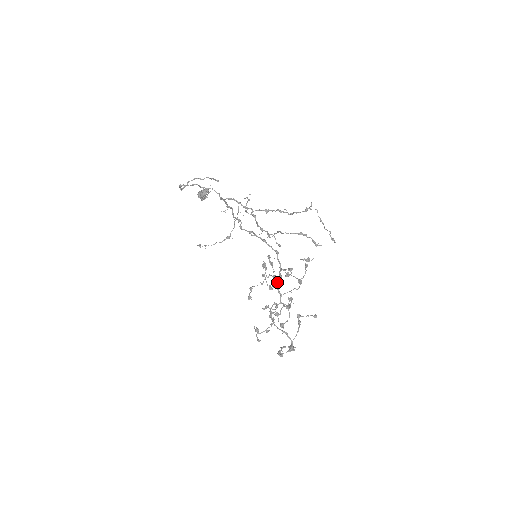
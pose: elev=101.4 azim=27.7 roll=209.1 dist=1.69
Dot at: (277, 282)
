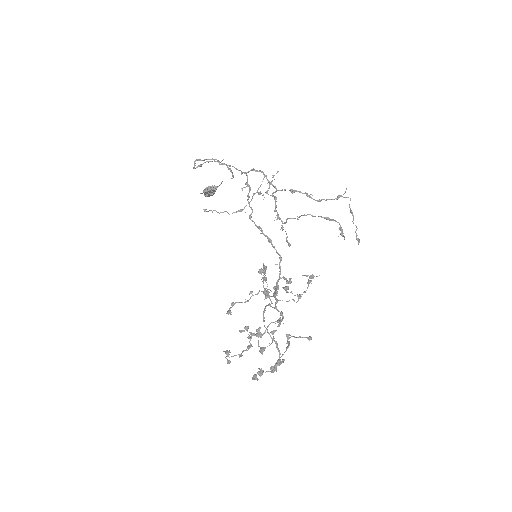
Dot at: occluded
